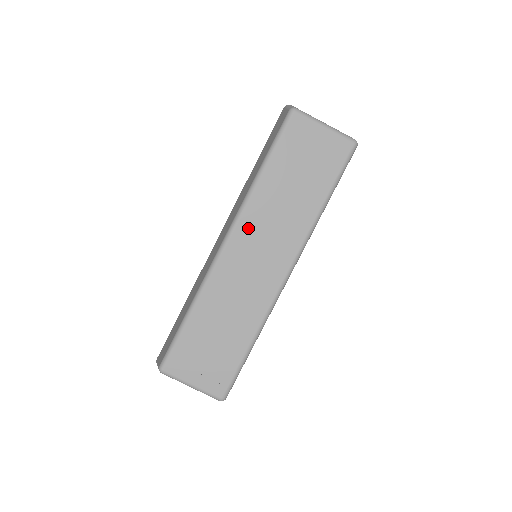
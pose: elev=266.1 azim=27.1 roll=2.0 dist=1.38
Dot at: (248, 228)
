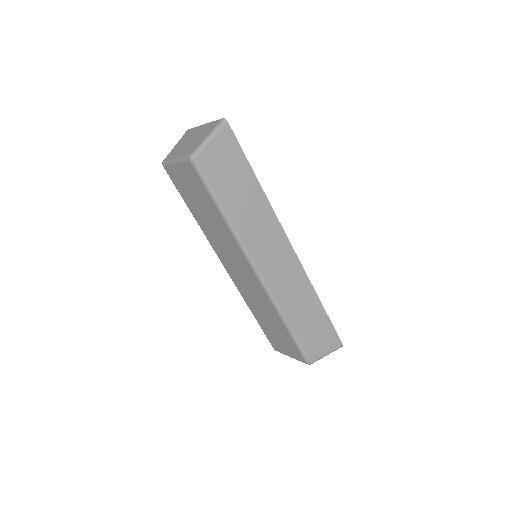
Dot at: (221, 254)
